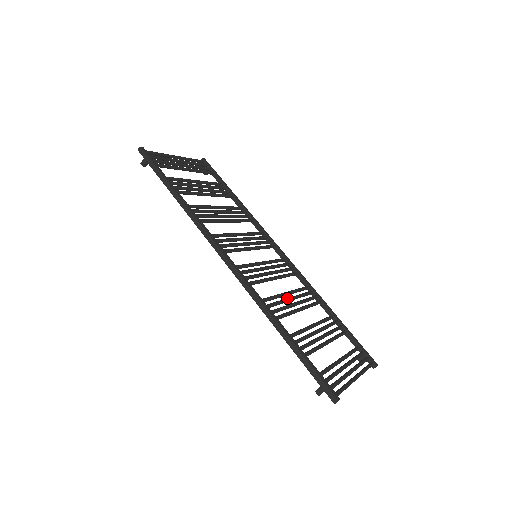
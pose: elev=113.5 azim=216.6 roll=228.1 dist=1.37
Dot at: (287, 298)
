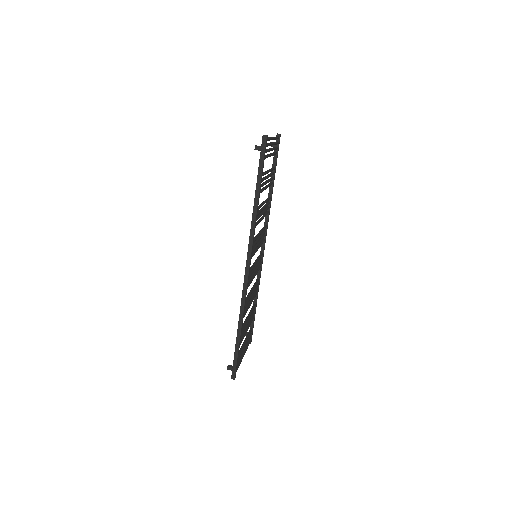
Dot at: occluded
